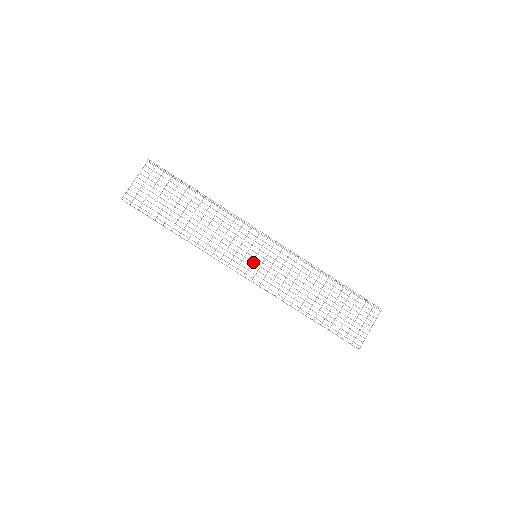
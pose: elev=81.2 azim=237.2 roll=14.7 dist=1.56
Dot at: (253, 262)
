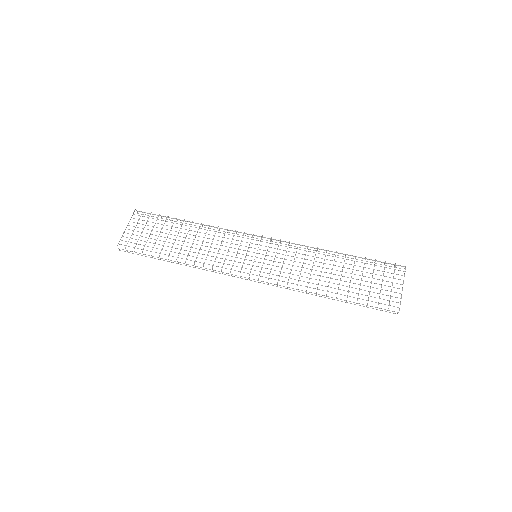
Dot at: (254, 261)
